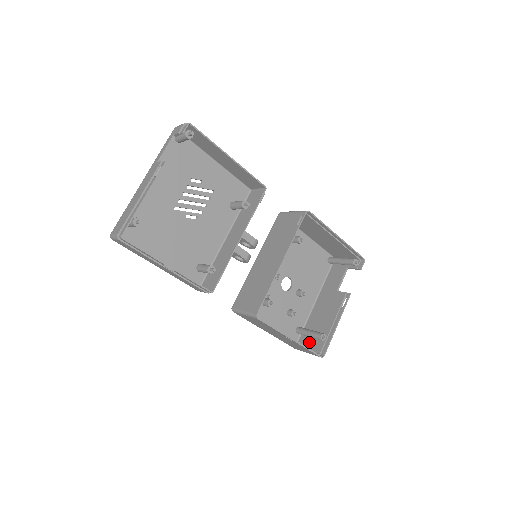
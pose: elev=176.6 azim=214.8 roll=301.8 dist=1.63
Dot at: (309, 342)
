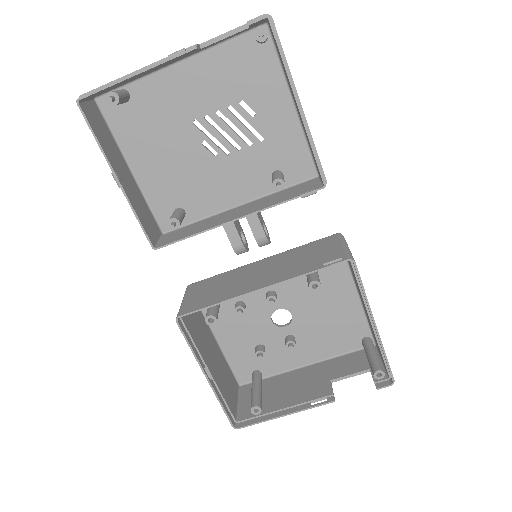
Dot at: (249, 397)
